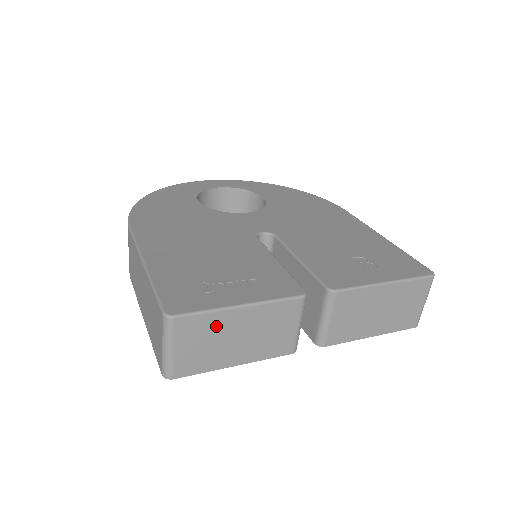
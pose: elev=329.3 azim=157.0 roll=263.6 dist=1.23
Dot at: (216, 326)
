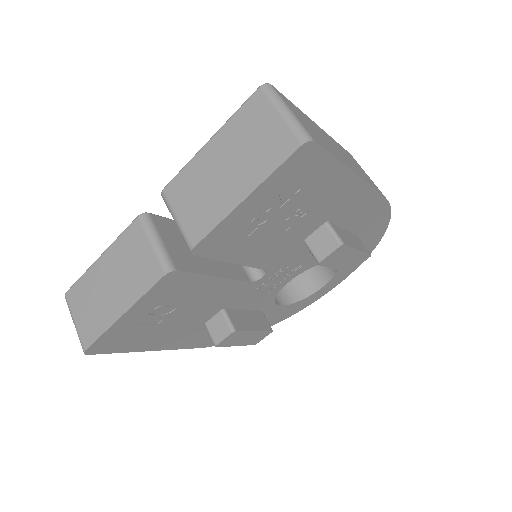
Dot at: (91, 284)
